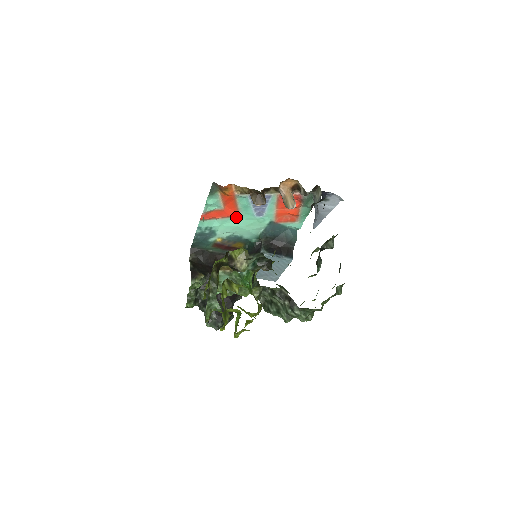
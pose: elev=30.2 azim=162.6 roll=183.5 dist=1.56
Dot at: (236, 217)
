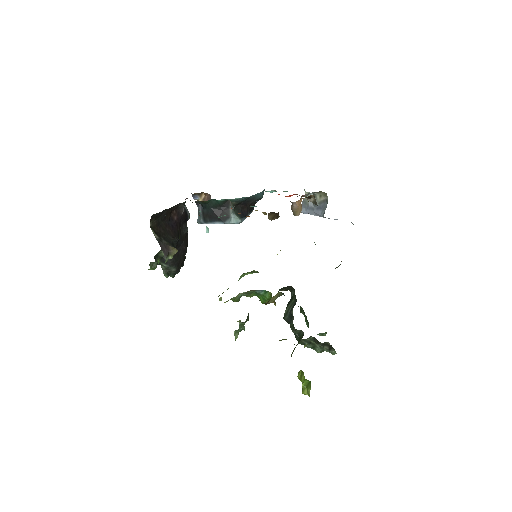
Dot at: occluded
